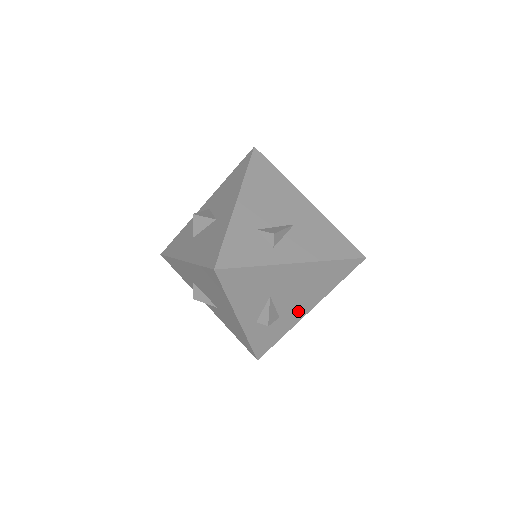
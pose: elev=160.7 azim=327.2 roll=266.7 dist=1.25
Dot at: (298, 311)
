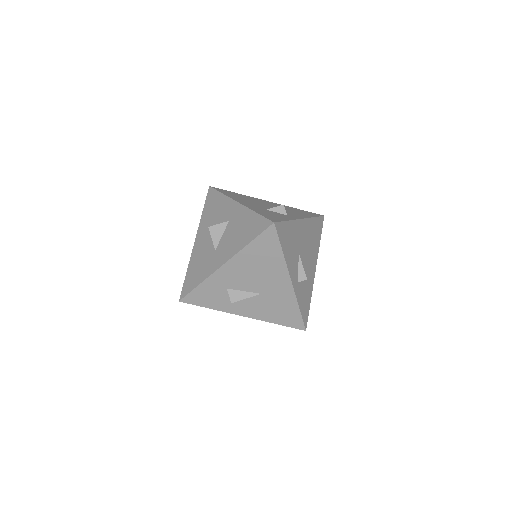
Dot at: occluded
